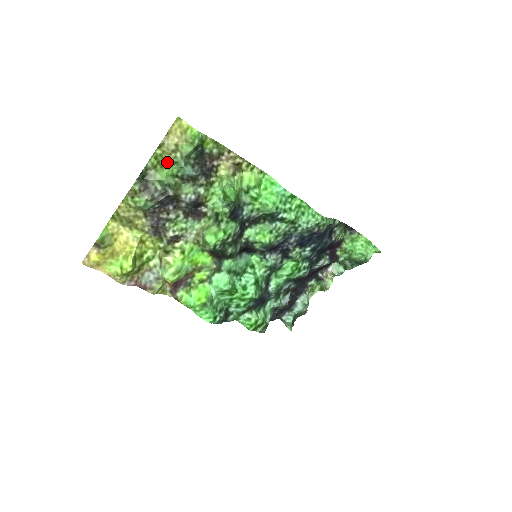
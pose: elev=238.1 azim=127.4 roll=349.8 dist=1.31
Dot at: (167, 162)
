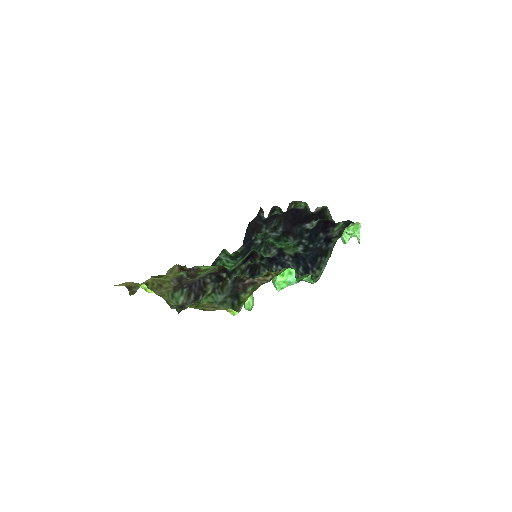
Dot at: (205, 303)
